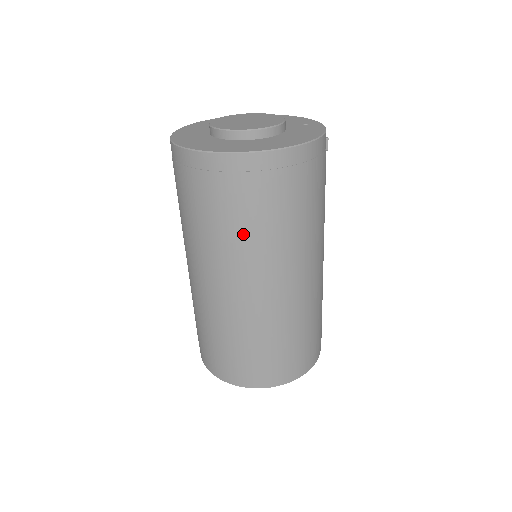
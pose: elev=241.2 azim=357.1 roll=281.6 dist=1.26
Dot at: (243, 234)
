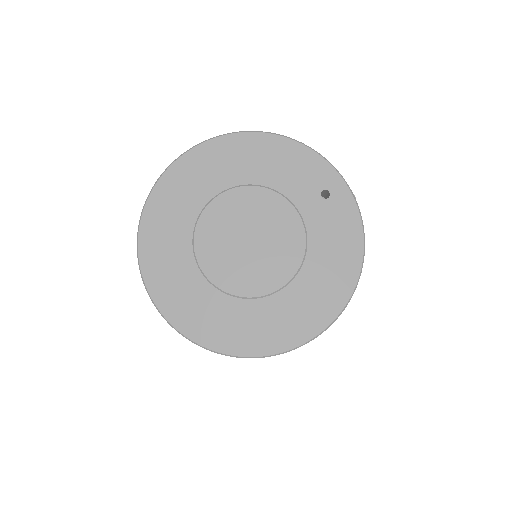
Dot at: occluded
